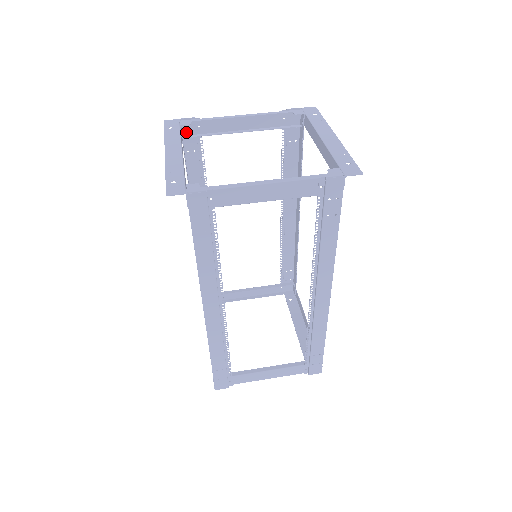
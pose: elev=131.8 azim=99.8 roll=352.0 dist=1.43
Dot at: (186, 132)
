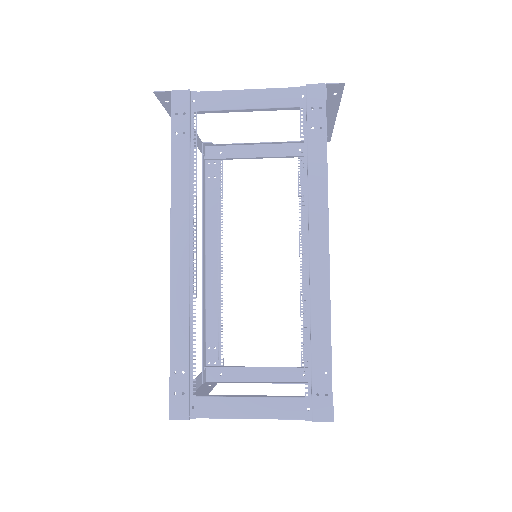
Dot at: (209, 157)
